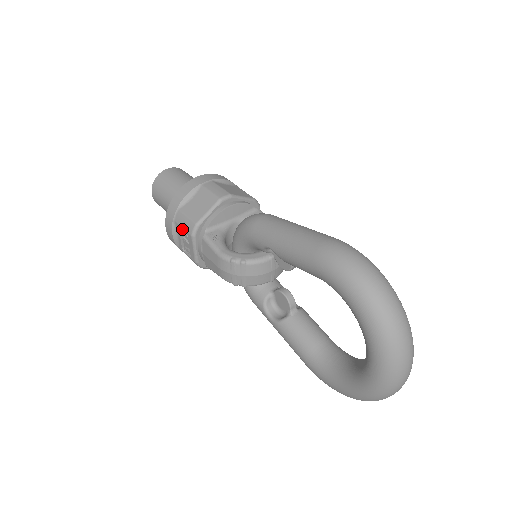
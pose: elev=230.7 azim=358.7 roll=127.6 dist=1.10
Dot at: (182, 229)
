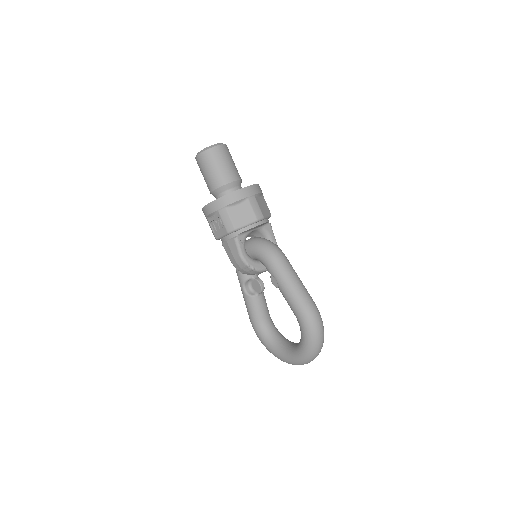
Dot at: (220, 218)
